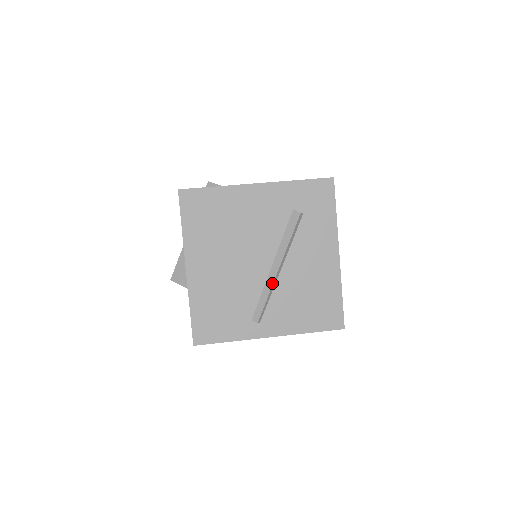
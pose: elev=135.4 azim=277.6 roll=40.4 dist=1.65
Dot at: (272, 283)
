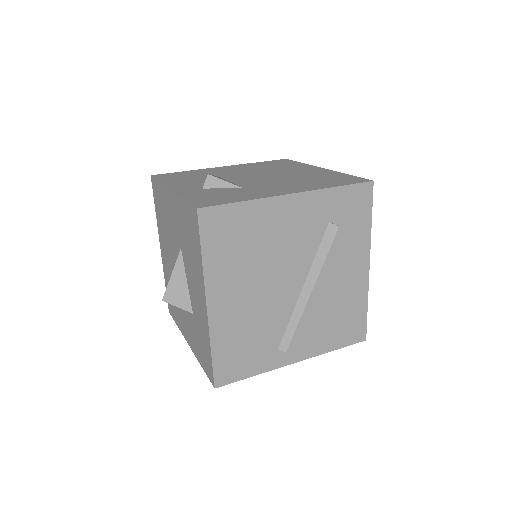
Dot at: (303, 308)
